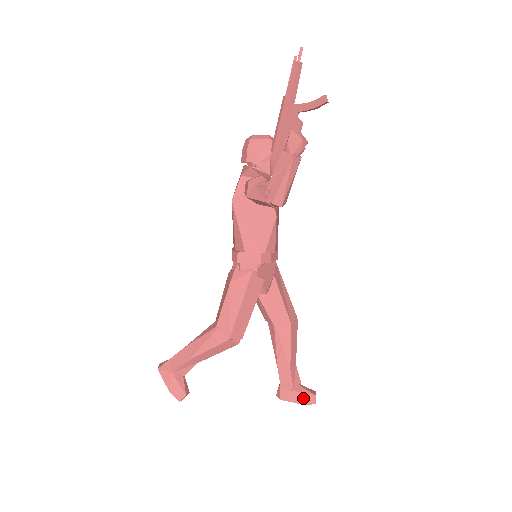
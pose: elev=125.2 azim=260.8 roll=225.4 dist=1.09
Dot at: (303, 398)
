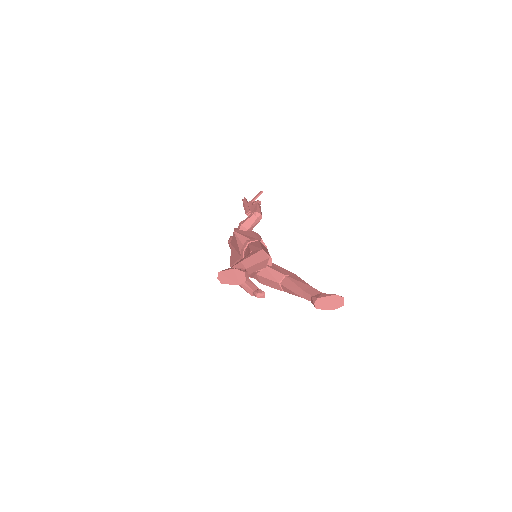
Dot at: (332, 294)
